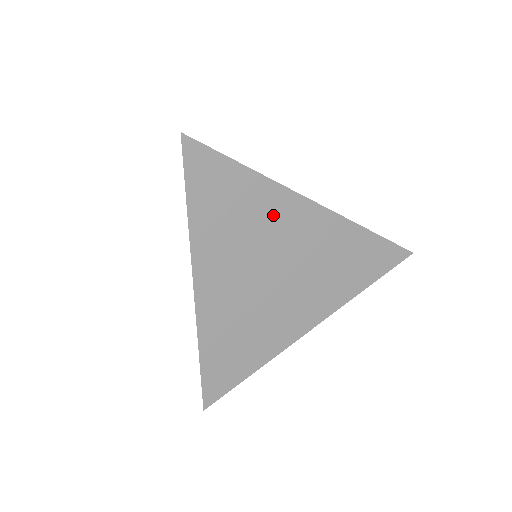
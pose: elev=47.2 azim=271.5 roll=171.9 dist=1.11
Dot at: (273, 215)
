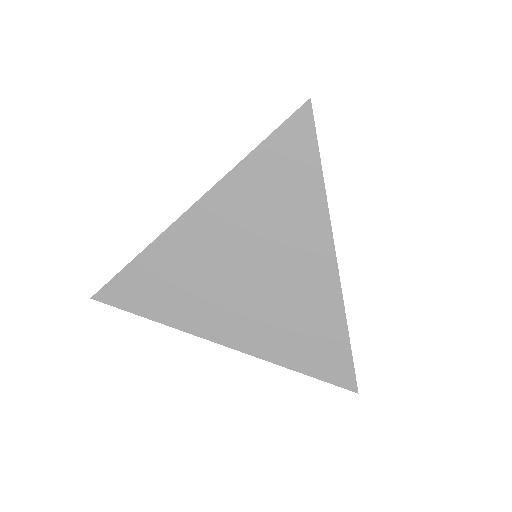
Dot at: (299, 230)
